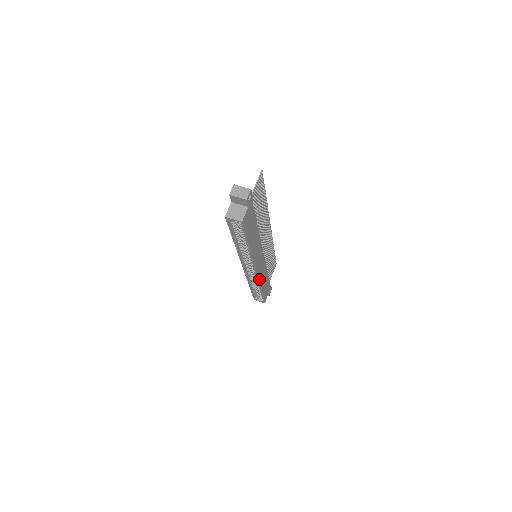
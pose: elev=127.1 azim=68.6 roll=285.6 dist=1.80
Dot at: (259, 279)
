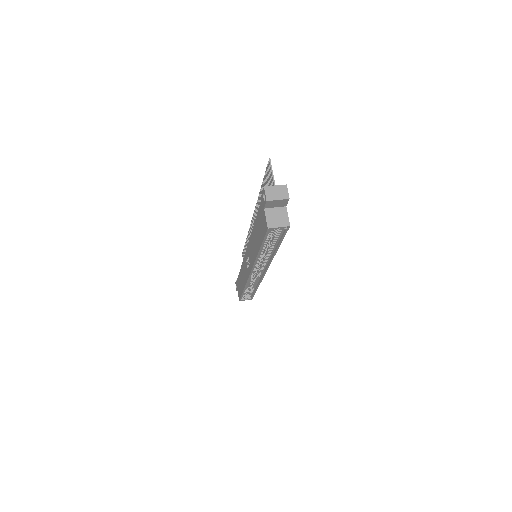
Dot at: occluded
